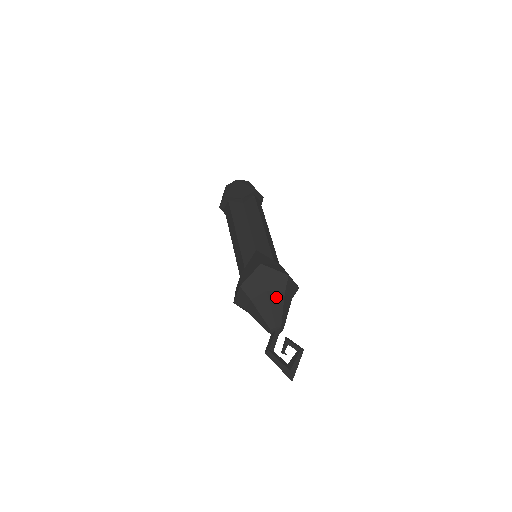
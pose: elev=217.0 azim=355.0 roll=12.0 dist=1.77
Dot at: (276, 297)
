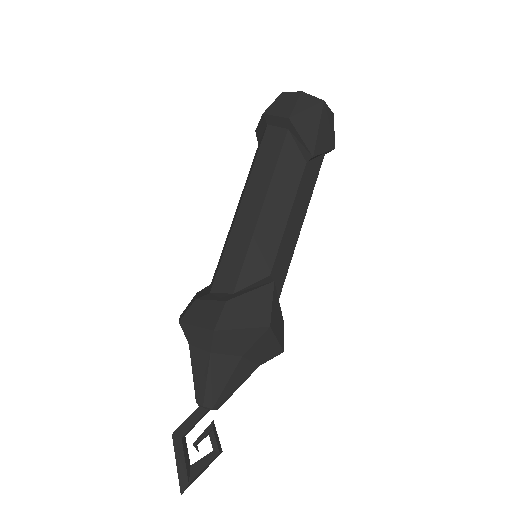
Dot at: (245, 369)
